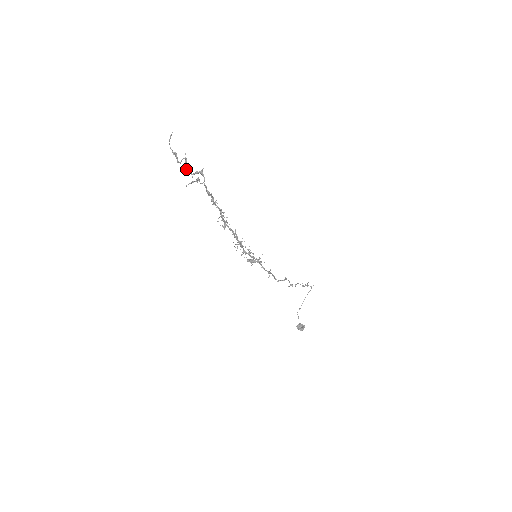
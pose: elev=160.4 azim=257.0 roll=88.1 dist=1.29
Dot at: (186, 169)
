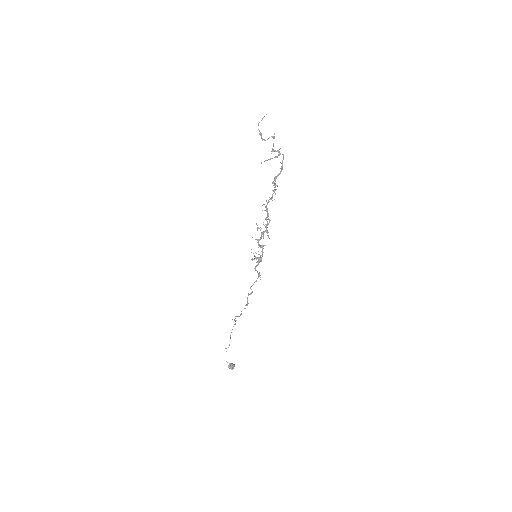
Dot at: (273, 145)
